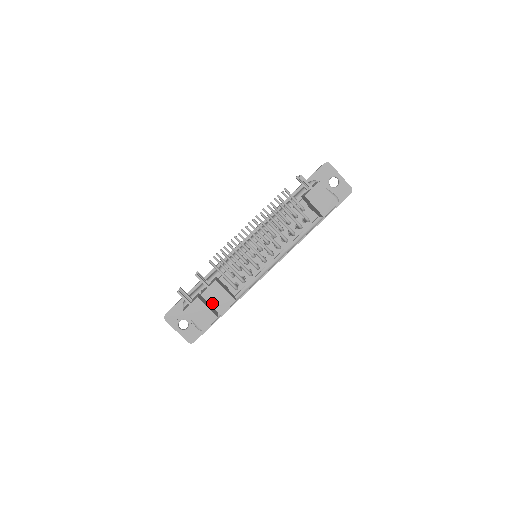
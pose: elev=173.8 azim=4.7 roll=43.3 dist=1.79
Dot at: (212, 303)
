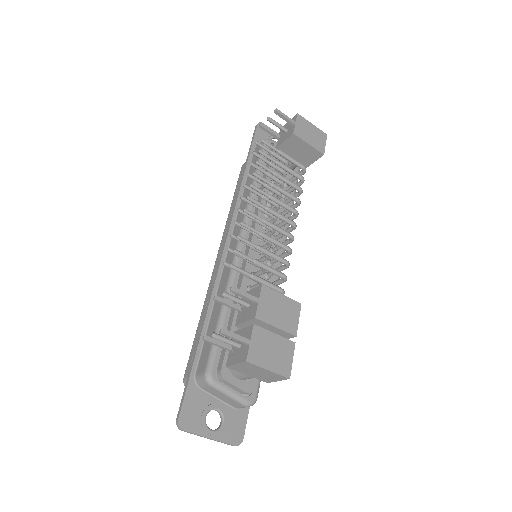
Dot at: (276, 324)
